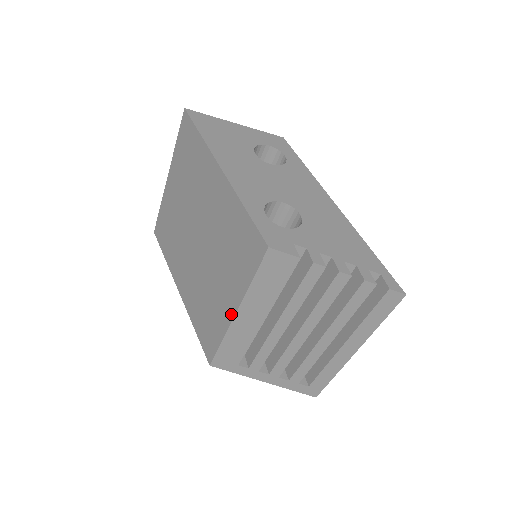
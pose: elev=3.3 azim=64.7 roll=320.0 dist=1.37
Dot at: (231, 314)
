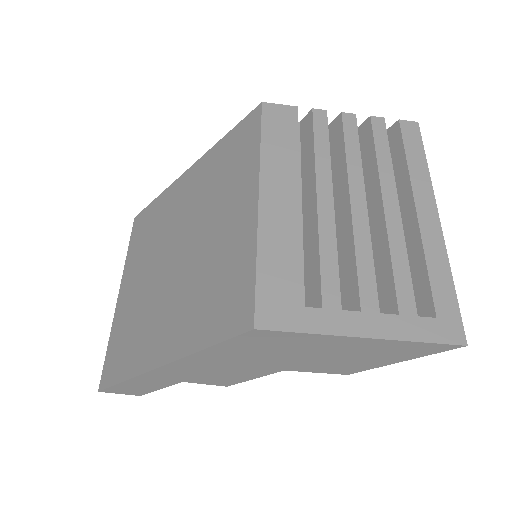
Dot at: (253, 206)
